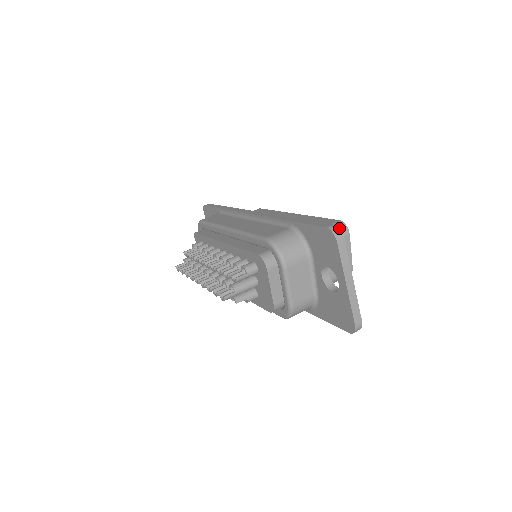
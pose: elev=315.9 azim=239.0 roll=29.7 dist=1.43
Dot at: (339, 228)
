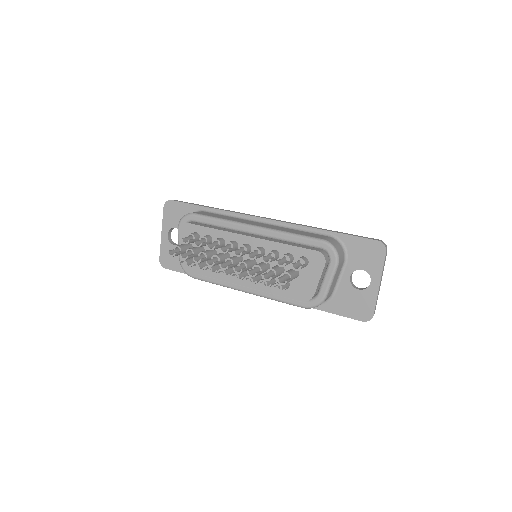
Dot at: occluded
